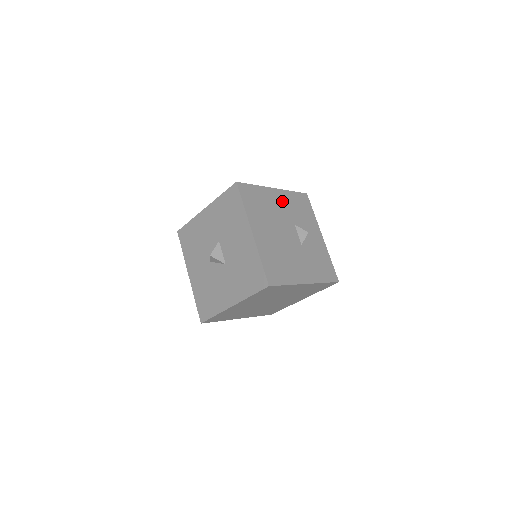
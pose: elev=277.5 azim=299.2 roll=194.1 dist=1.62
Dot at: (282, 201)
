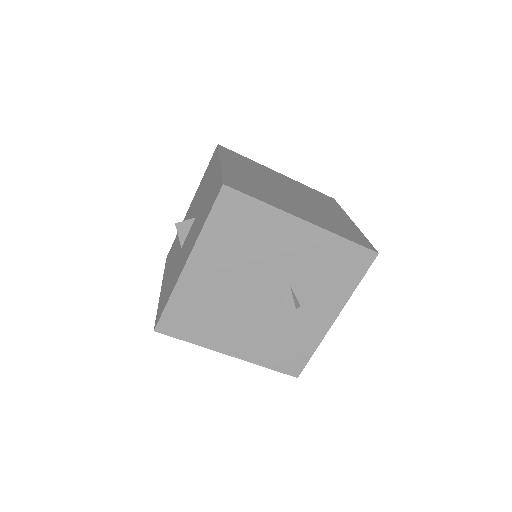
Dot at: (301, 245)
